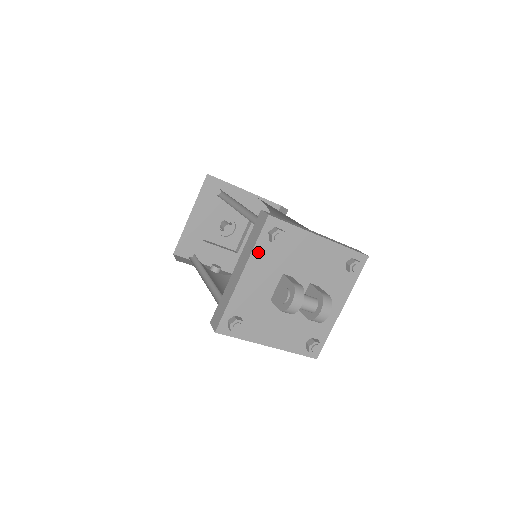
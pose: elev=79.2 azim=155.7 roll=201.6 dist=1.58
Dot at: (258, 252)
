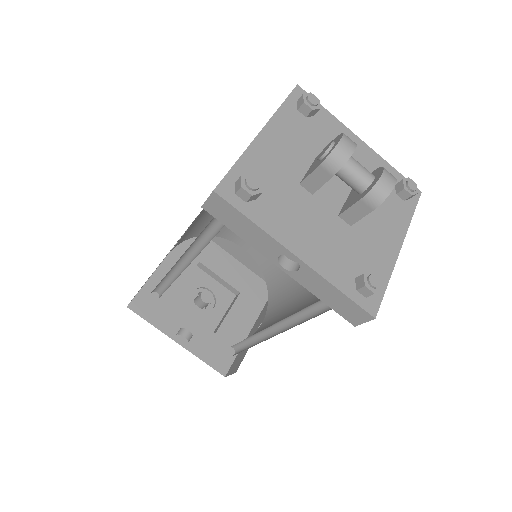
Dot at: (284, 116)
